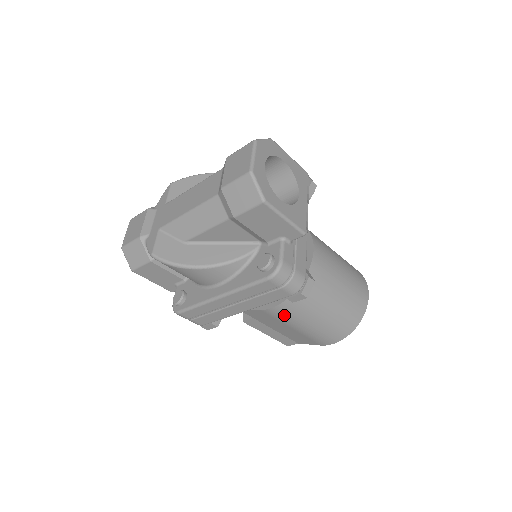
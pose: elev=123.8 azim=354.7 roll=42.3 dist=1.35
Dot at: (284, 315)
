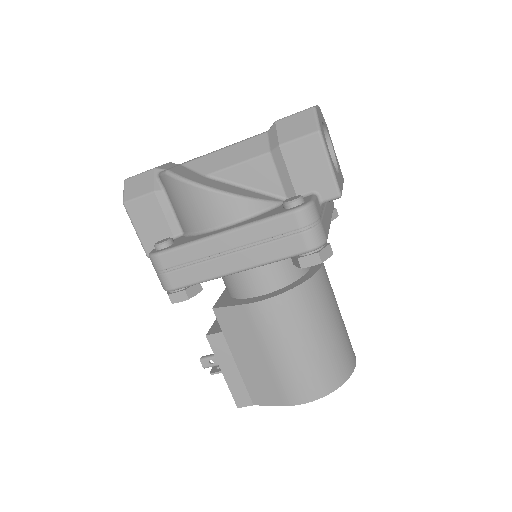
Dot at: (268, 321)
